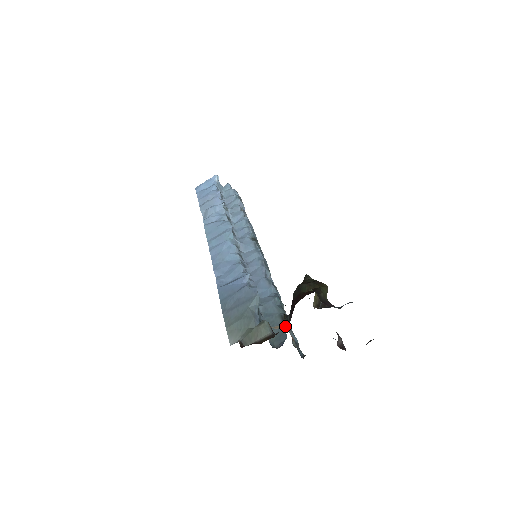
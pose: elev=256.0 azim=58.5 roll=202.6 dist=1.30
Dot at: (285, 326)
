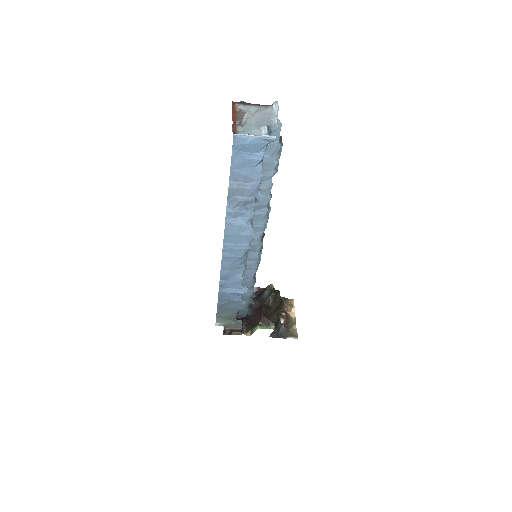
Dot at: (248, 310)
